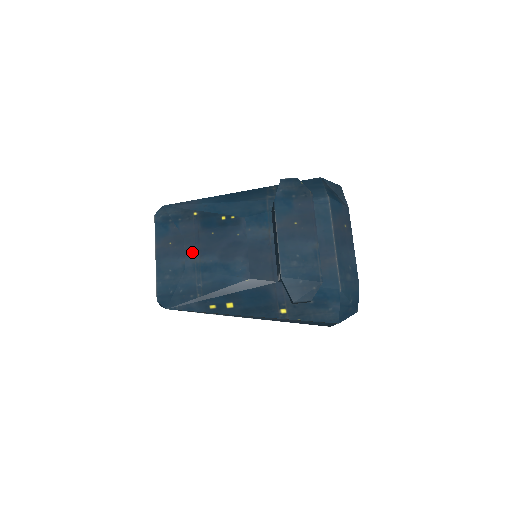
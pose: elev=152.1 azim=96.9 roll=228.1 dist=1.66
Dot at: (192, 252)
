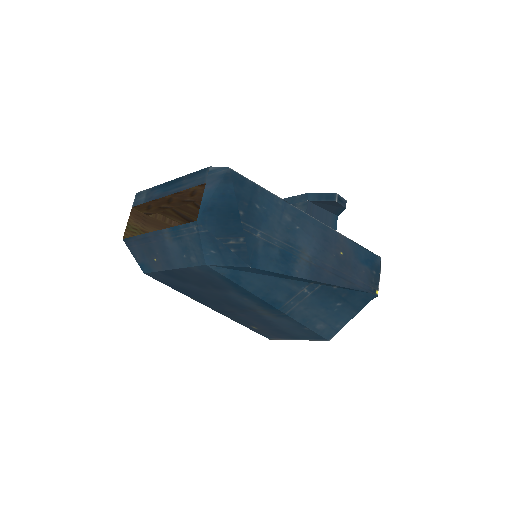
Dot at: occluded
